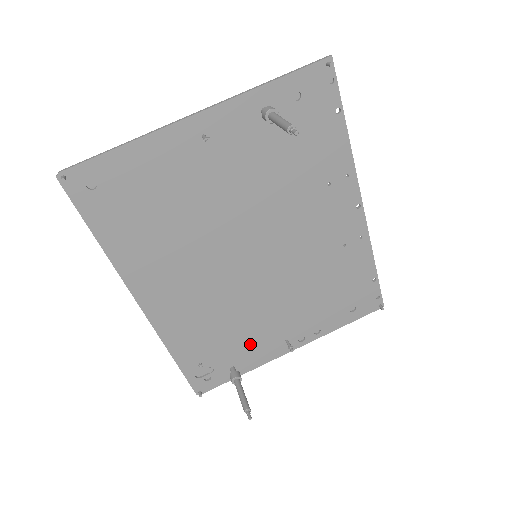
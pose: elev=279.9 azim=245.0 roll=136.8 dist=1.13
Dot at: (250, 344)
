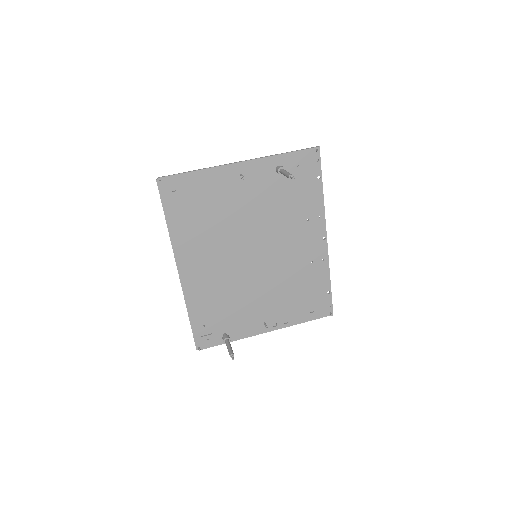
Dot at: (240, 319)
